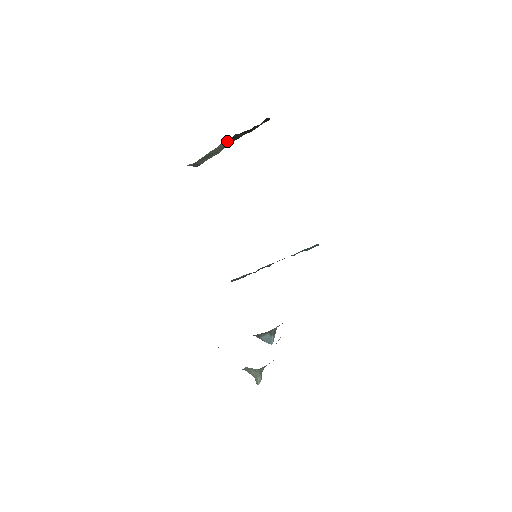
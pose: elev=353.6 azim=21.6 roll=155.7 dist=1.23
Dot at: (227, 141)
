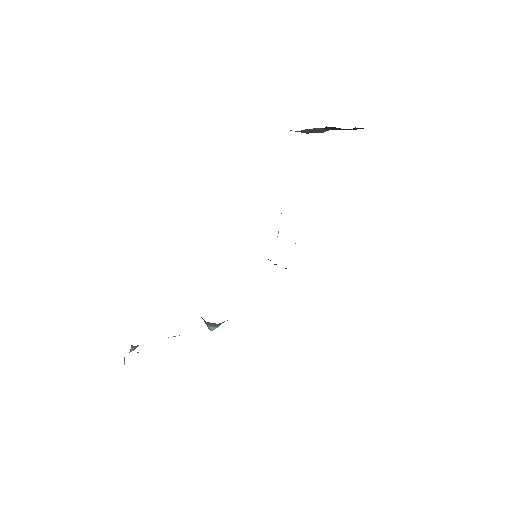
Dot at: occluded
